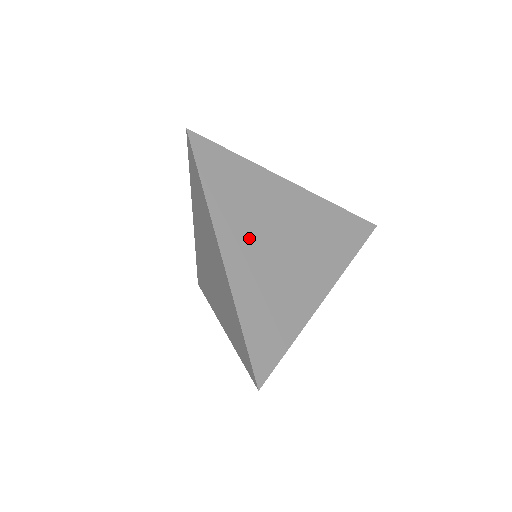
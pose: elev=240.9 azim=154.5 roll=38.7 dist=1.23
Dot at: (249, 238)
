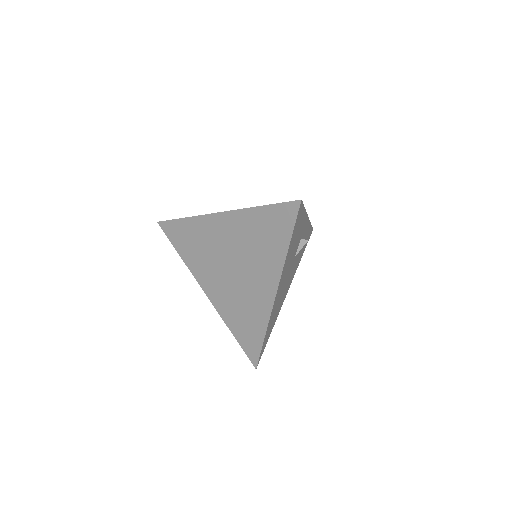
Dot at: occluded
